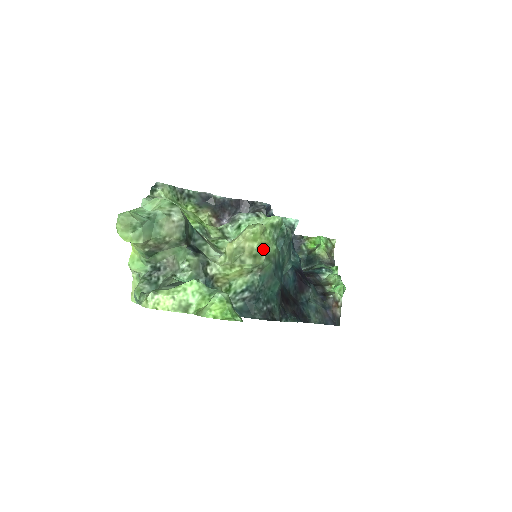
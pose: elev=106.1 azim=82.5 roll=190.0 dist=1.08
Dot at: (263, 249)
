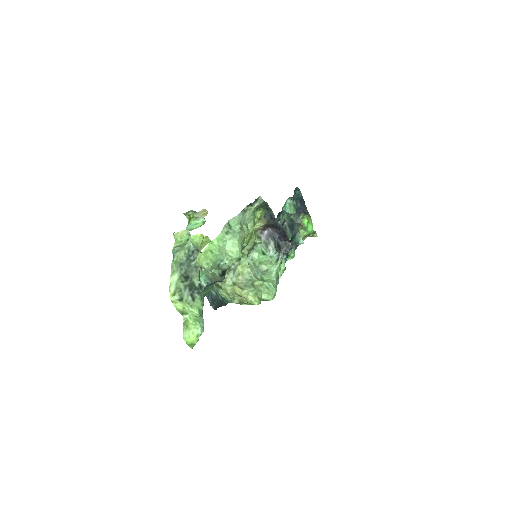
Dot at: (248, 304)
